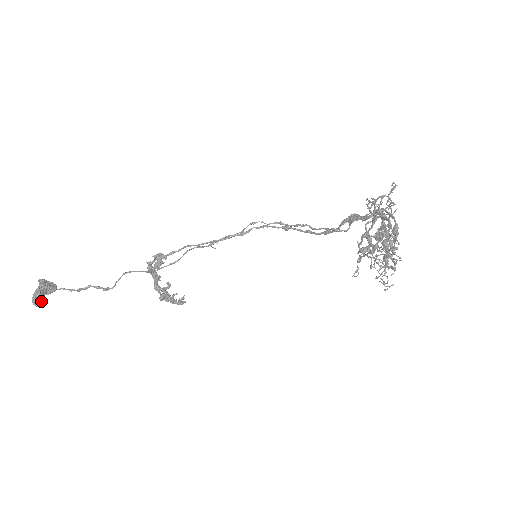
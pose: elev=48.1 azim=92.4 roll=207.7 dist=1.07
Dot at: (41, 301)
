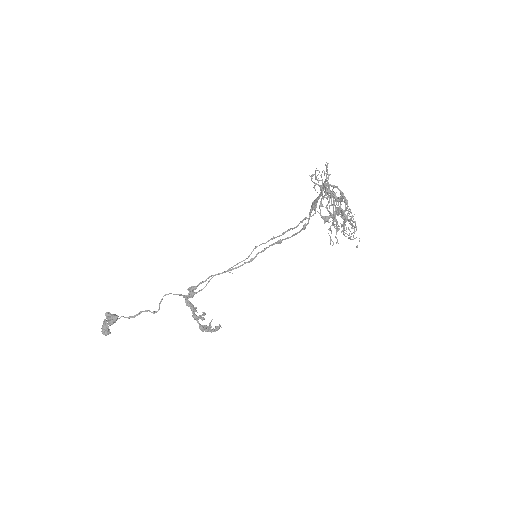
Dot at: (107, 328)
